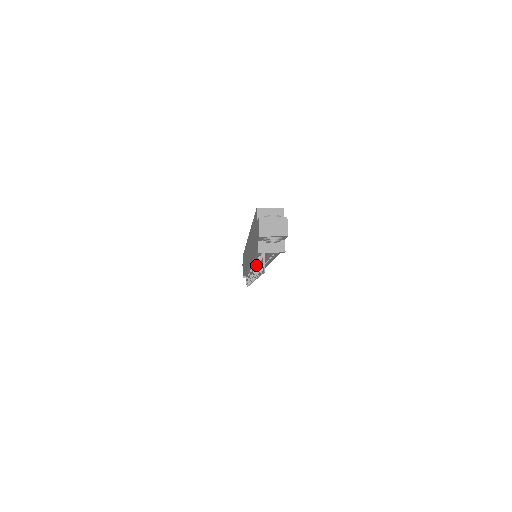
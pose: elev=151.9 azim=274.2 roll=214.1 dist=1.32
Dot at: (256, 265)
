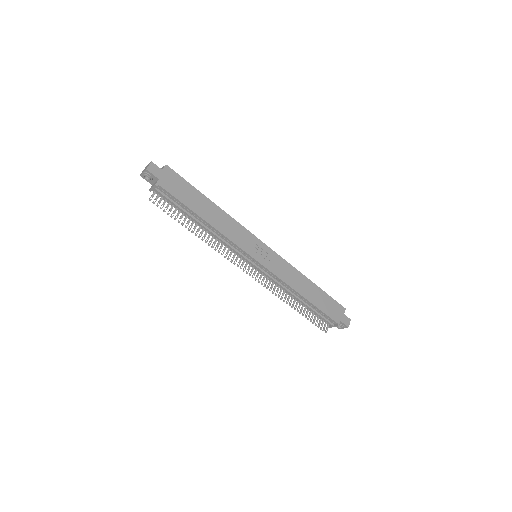
Dot at: (203, 231)
